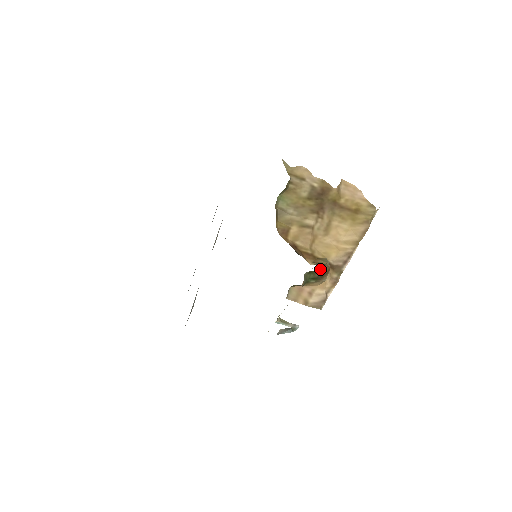
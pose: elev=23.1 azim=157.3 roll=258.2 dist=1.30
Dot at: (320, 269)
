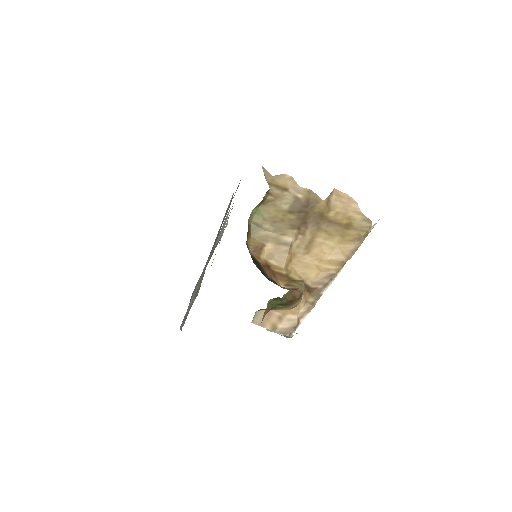
Dot at: (289, 295)
